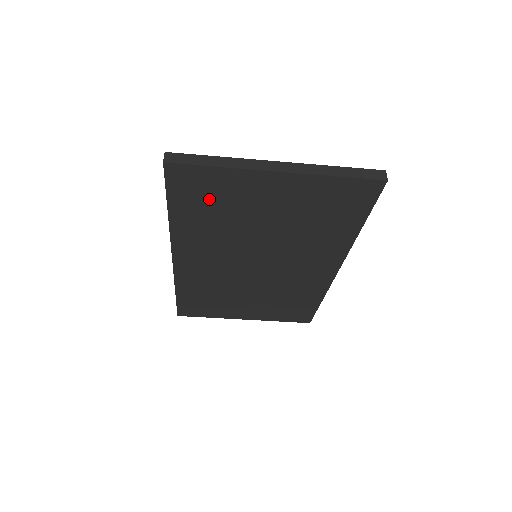
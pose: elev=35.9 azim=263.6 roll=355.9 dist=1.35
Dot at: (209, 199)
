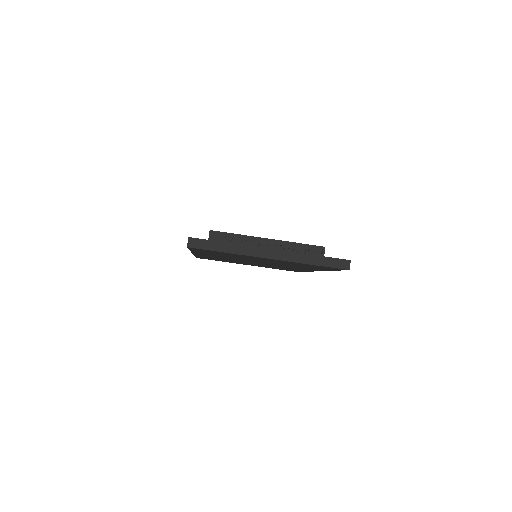
Dot at: occluded
